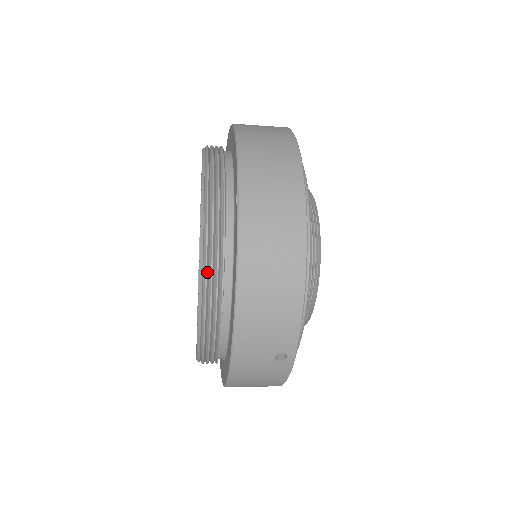
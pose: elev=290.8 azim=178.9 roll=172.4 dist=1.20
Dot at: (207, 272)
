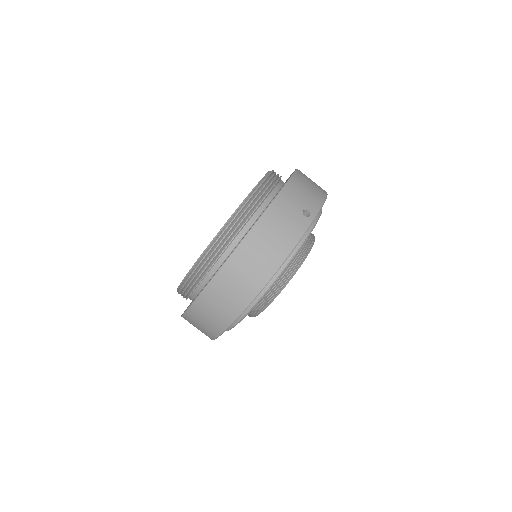
Dot at: (184, 285)
